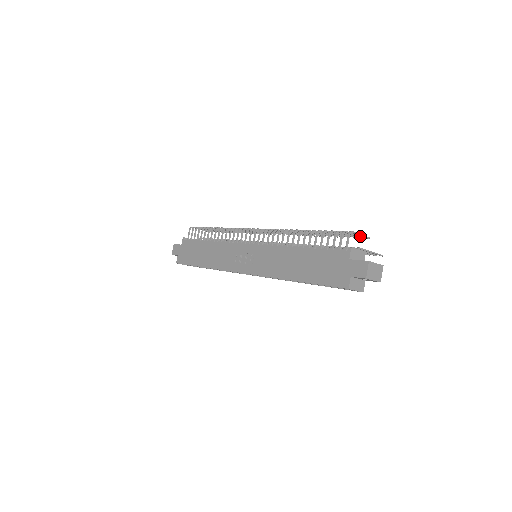
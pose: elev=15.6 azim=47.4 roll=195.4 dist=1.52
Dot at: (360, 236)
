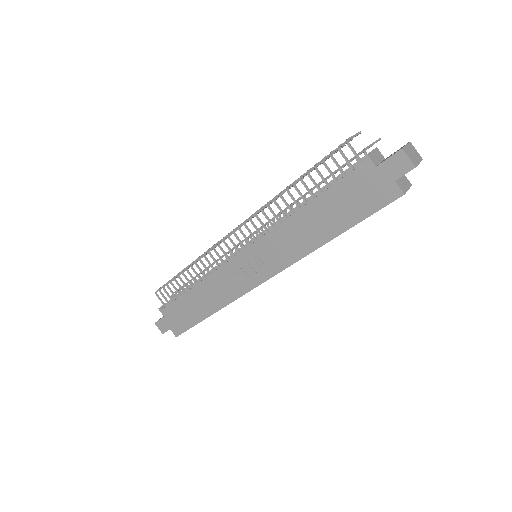
Dot at: occluded
